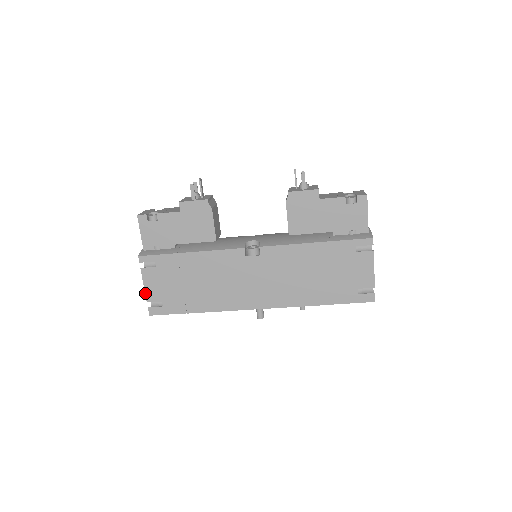
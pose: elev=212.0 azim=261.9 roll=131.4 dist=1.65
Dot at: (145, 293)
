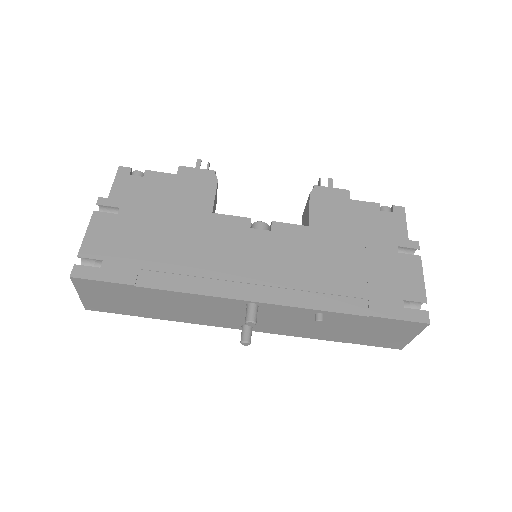
Dot at: (82, 243)
